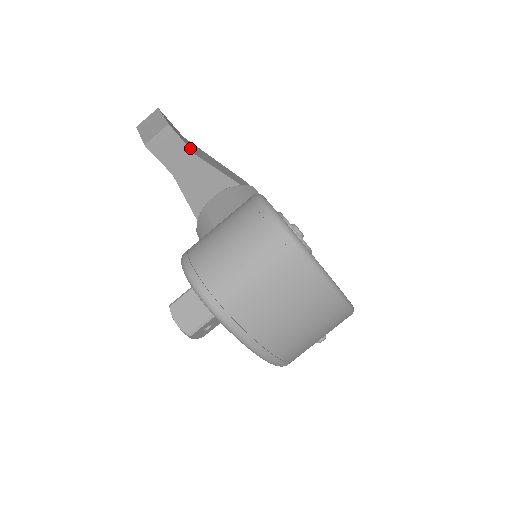
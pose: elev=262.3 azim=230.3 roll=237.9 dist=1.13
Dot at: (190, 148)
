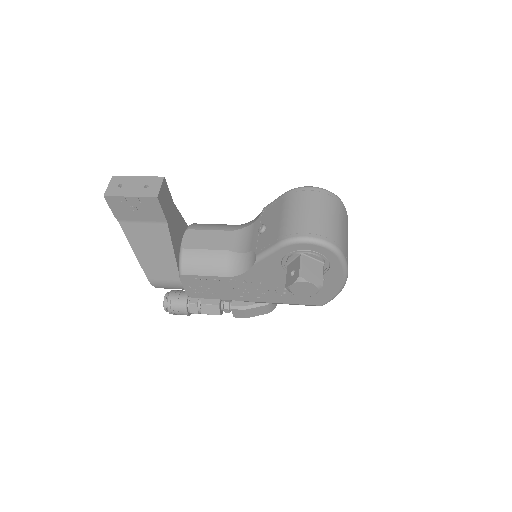
Dot at: occluded
